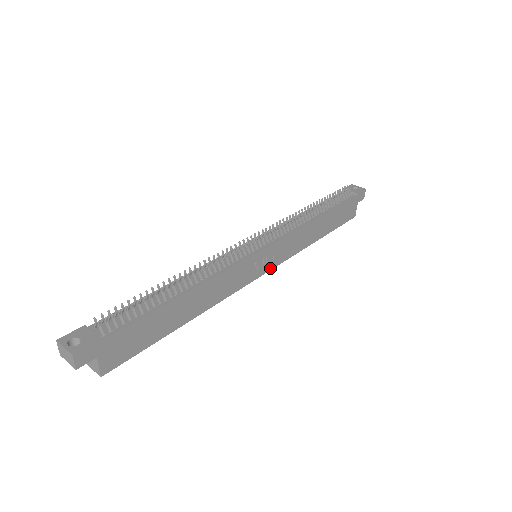
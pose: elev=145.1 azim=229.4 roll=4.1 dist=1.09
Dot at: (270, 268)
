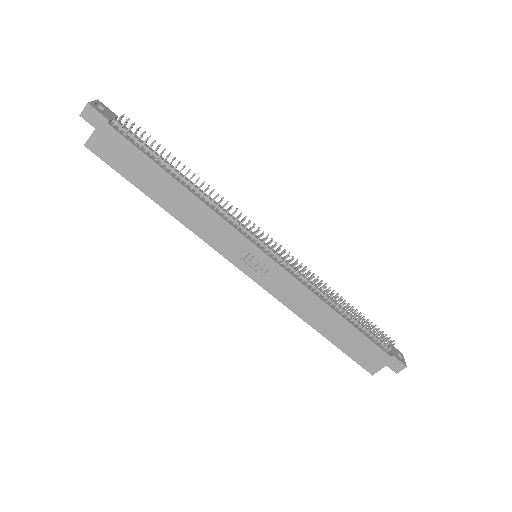
Dot at: (254, 278)
